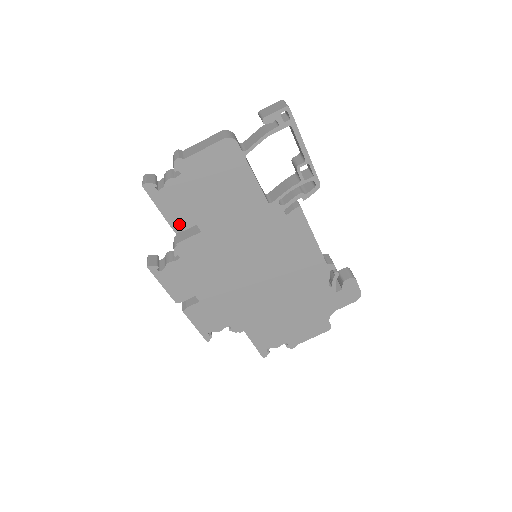
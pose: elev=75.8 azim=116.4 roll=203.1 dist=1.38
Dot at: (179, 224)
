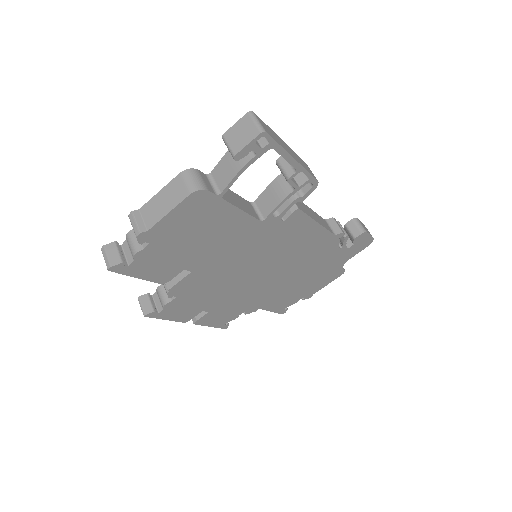
Dot at: (164, 277)
